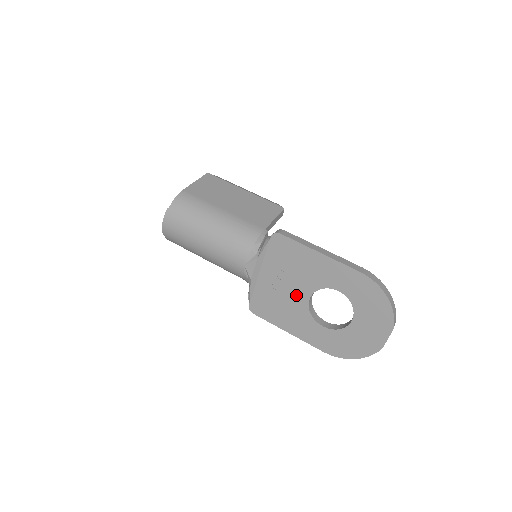
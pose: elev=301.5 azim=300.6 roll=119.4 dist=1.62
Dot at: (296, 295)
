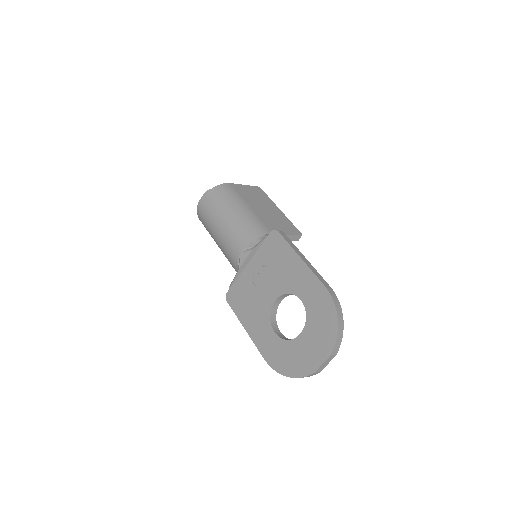
Dot at: (266, 293)
